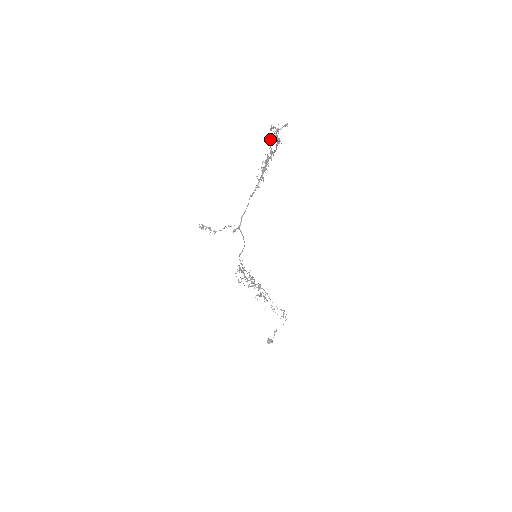
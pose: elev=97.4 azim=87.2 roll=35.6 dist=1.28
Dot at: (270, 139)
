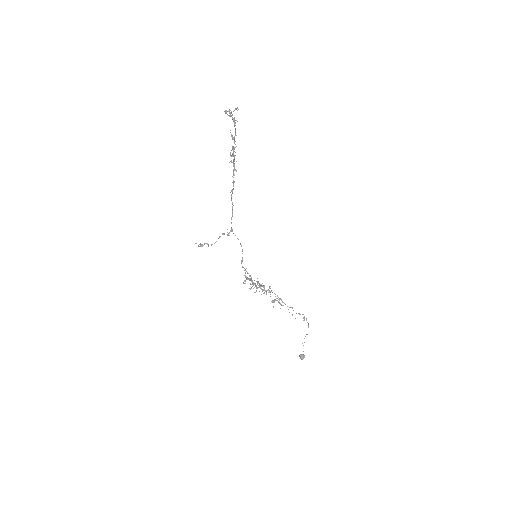
Dot at: occluded
